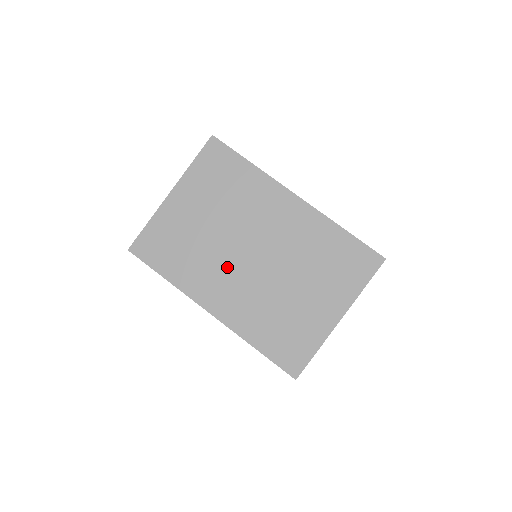
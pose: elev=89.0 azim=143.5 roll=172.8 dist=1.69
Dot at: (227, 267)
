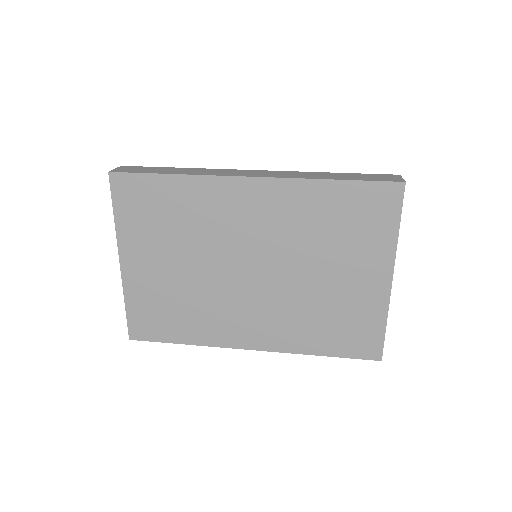
Dot at: (234, 299)
